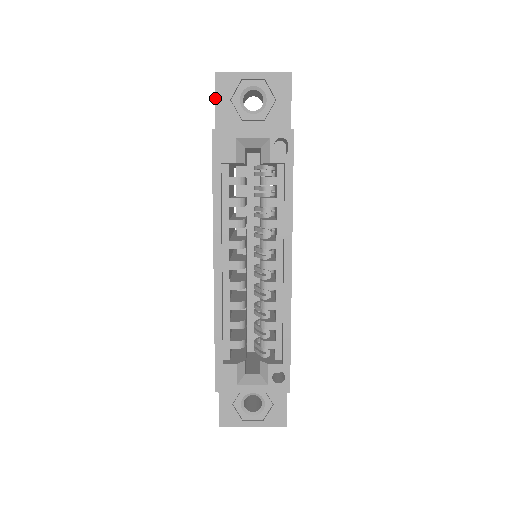
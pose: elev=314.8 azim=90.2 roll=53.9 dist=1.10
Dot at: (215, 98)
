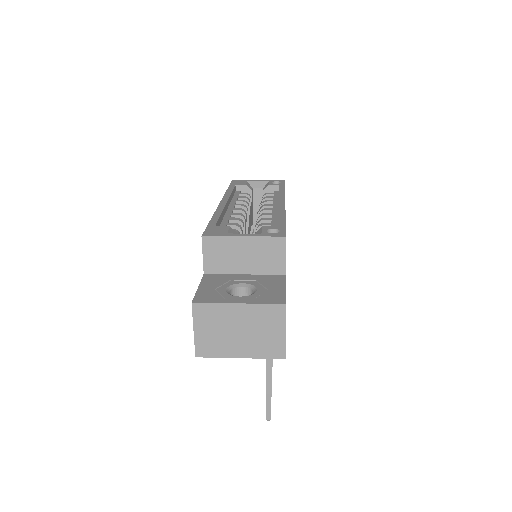
Dot at: occluded
